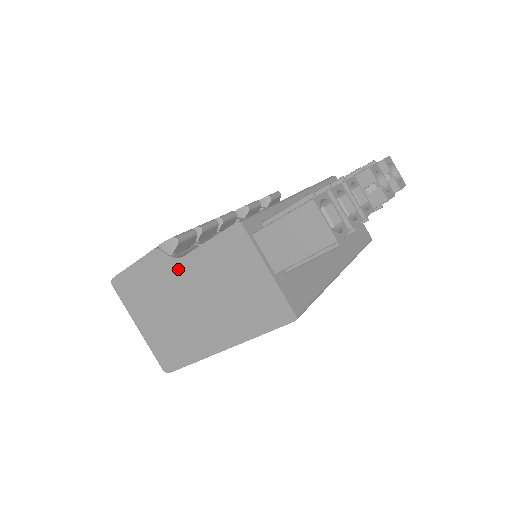
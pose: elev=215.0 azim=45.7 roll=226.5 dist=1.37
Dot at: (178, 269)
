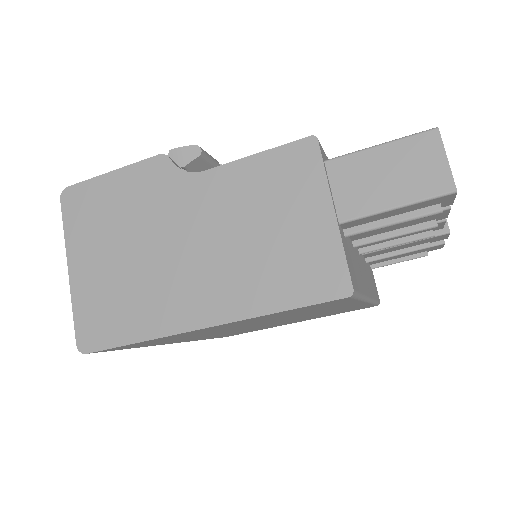
Dot at: (184, 189)
